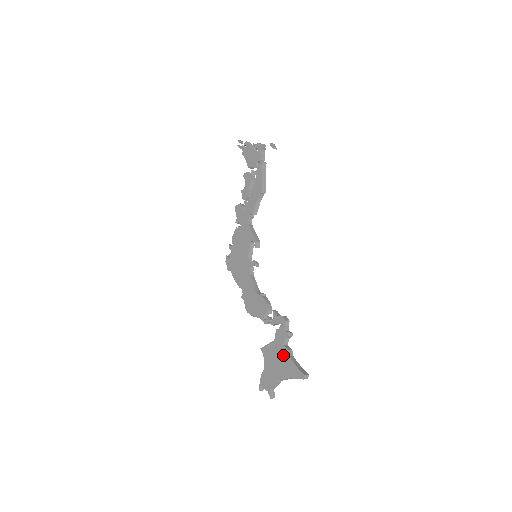
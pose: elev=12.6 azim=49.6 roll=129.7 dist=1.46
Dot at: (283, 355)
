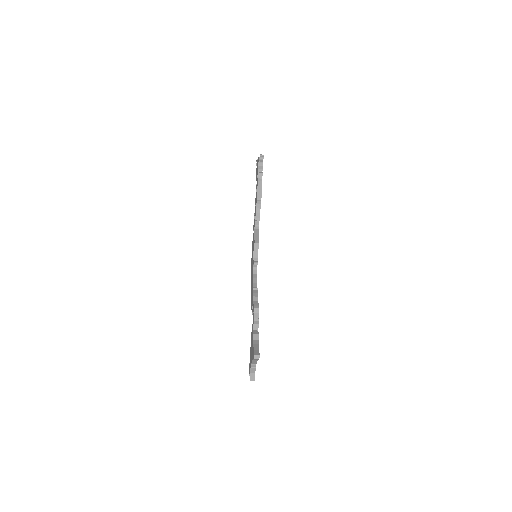
Dot at: (252, 340)
